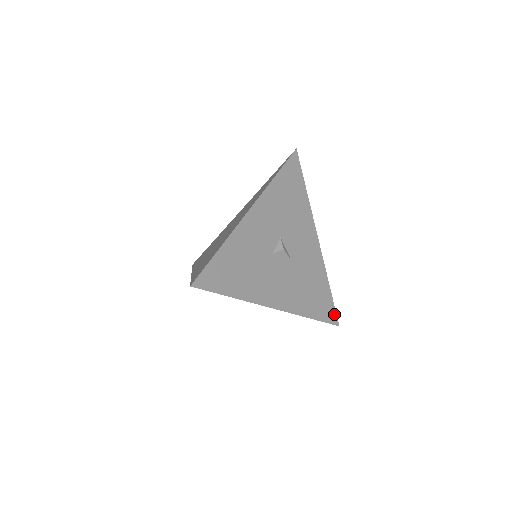
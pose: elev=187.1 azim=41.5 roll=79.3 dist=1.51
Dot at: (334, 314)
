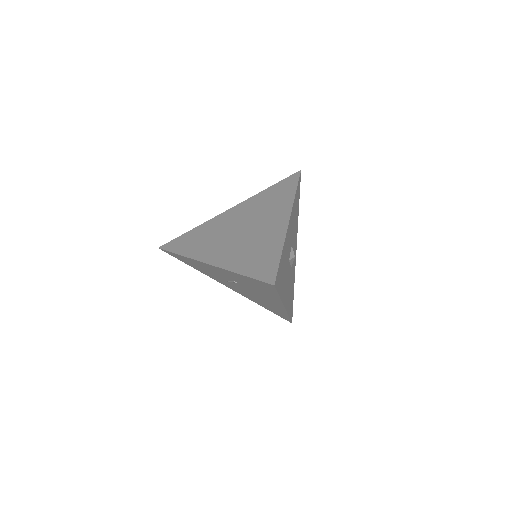
Dot at: (292, 313)
